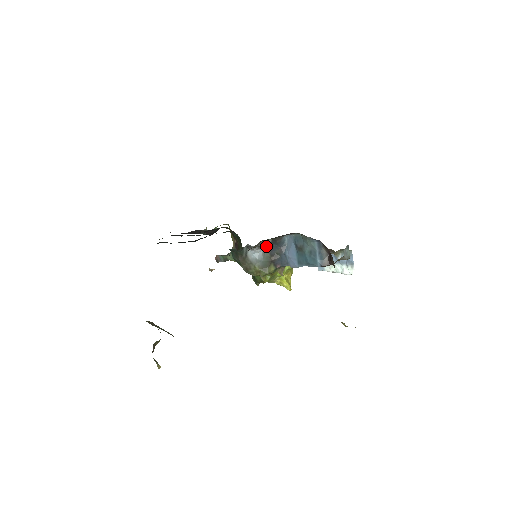
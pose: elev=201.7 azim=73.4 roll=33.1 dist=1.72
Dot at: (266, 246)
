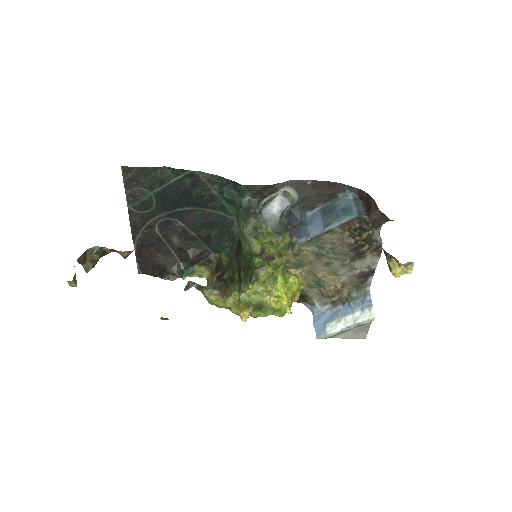
Dot at: (289, 201)
